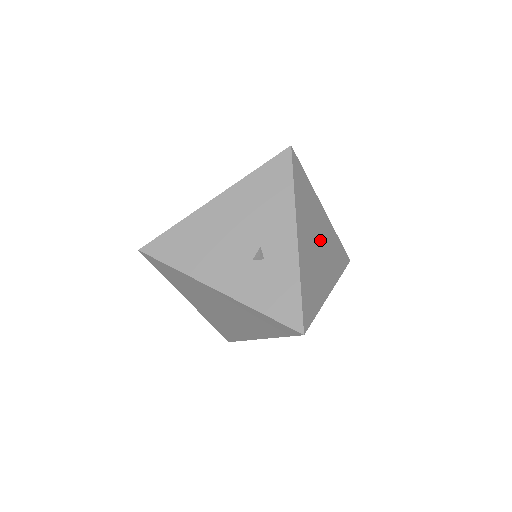
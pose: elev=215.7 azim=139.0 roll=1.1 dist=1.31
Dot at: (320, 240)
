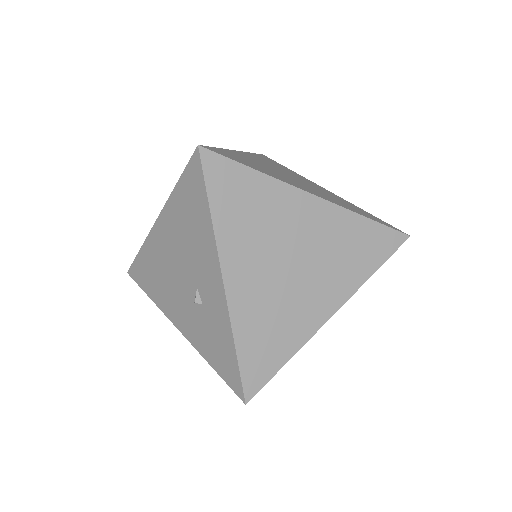
Dot at: (299, 252)
